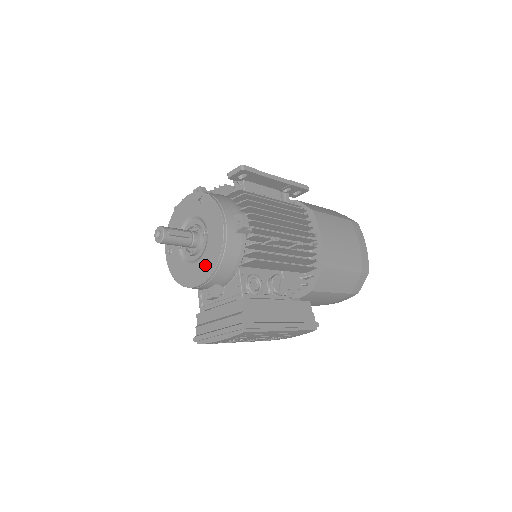
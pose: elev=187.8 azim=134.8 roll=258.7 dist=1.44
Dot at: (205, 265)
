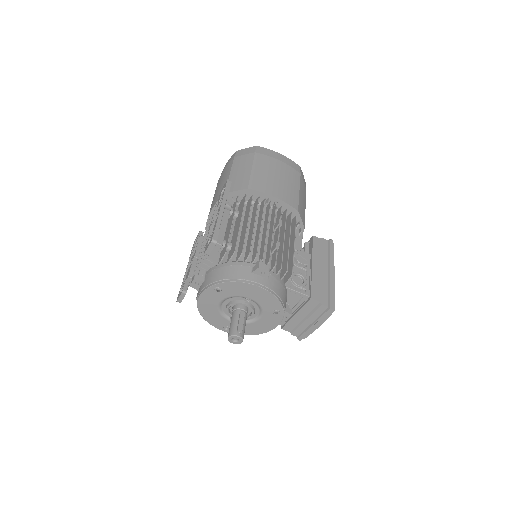
Dot at: (273, 313)
